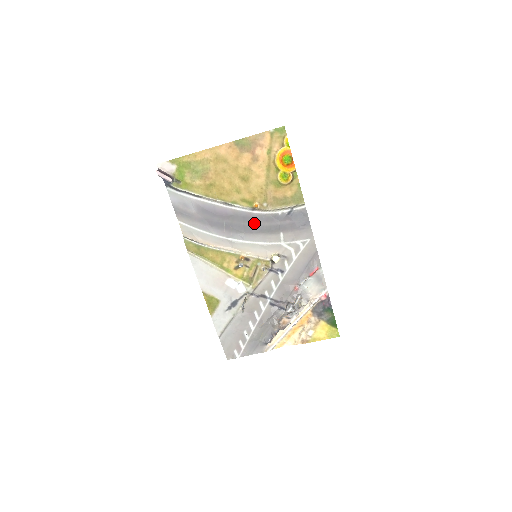
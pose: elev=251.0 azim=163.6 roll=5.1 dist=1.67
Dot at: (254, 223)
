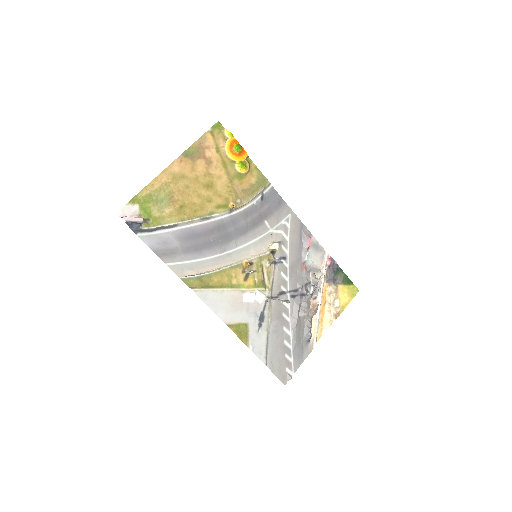
Dot at: (238, 225)
